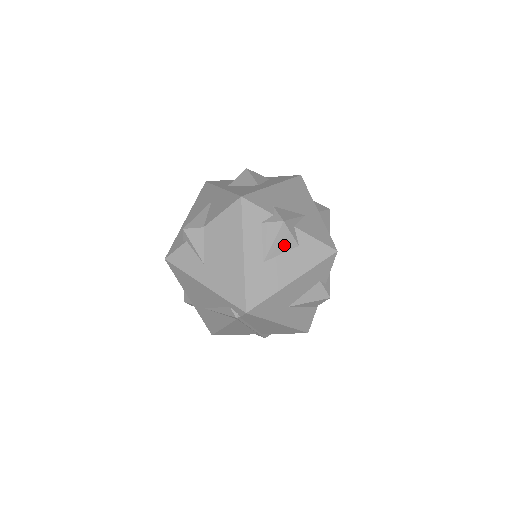
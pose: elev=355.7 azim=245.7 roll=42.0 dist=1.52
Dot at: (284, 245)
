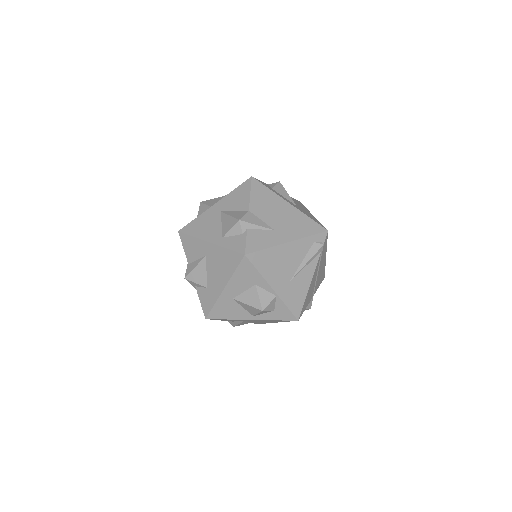
Dot at: occluded
